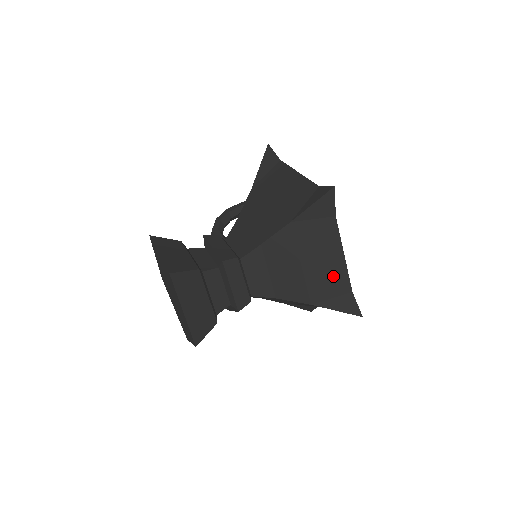
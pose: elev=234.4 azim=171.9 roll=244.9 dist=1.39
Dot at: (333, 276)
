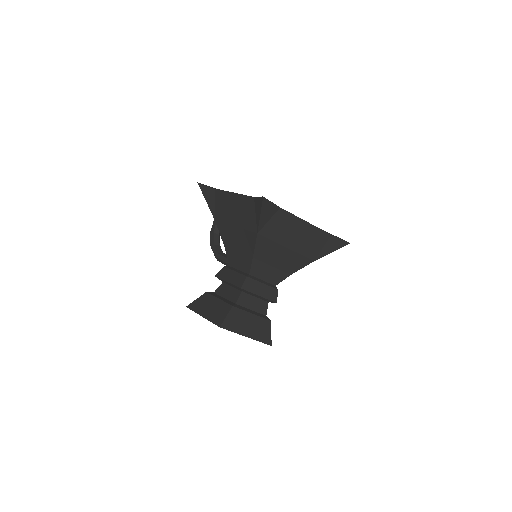
Dot at: (311, 237)
